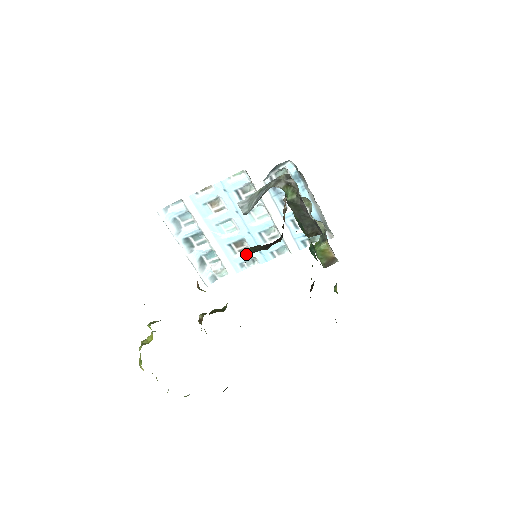
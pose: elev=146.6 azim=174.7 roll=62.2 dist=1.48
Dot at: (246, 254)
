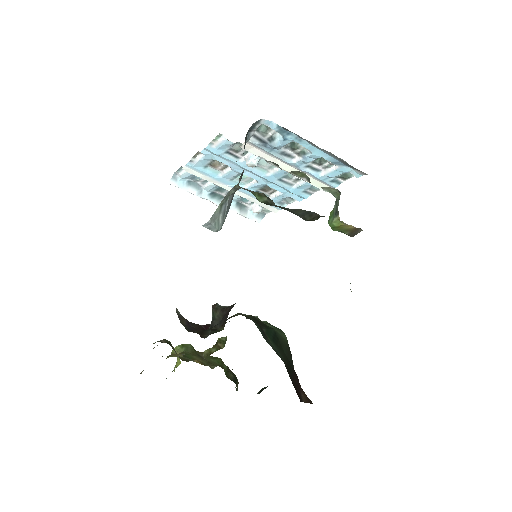
Dot at: (279, 196)
